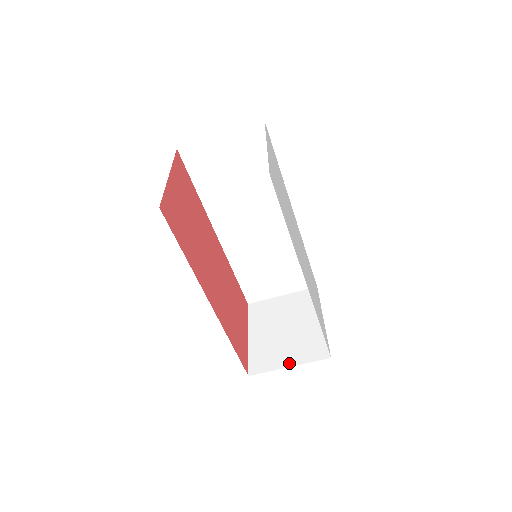
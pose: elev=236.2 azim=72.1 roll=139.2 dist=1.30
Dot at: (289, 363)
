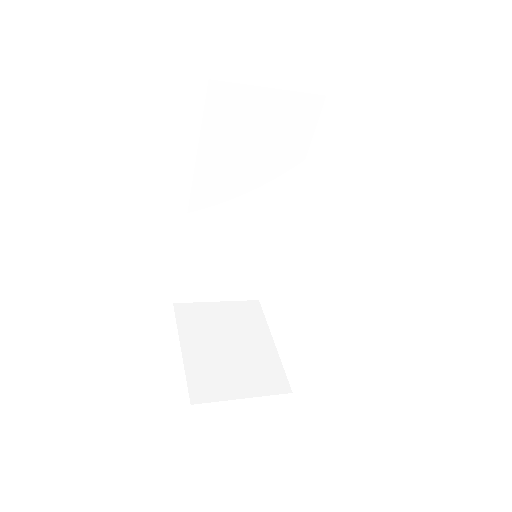
Dot at: (243, 393)
